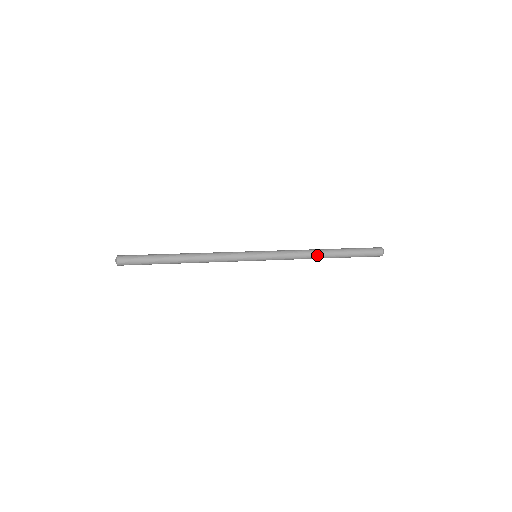
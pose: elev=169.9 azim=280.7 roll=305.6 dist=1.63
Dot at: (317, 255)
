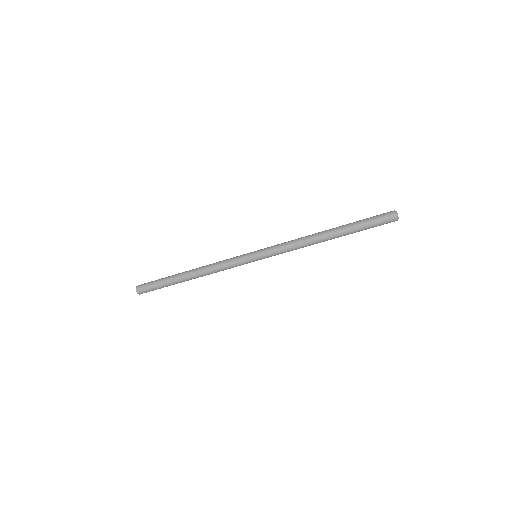
Dot at: (316, 234)
